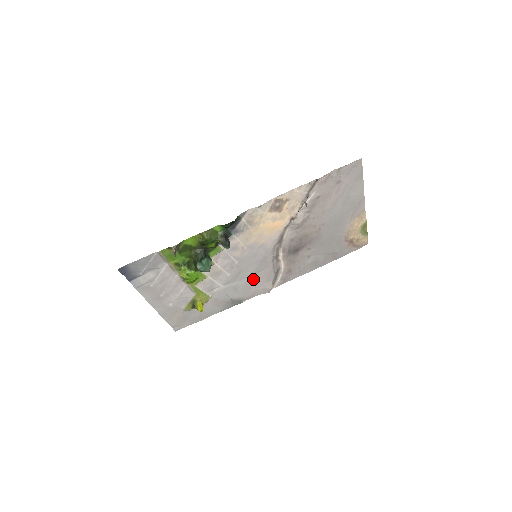
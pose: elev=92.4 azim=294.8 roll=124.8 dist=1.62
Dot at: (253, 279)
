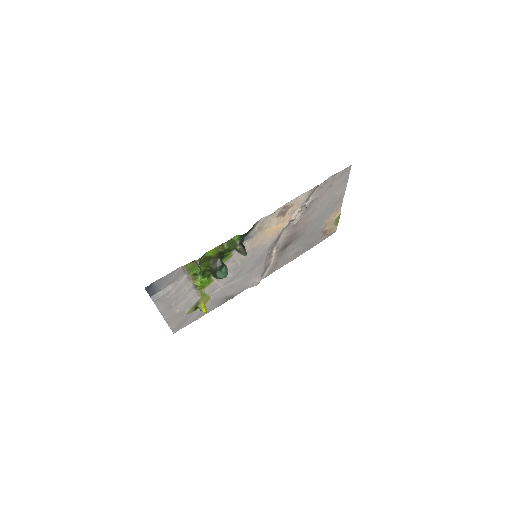
Dot at: (247, 276)
